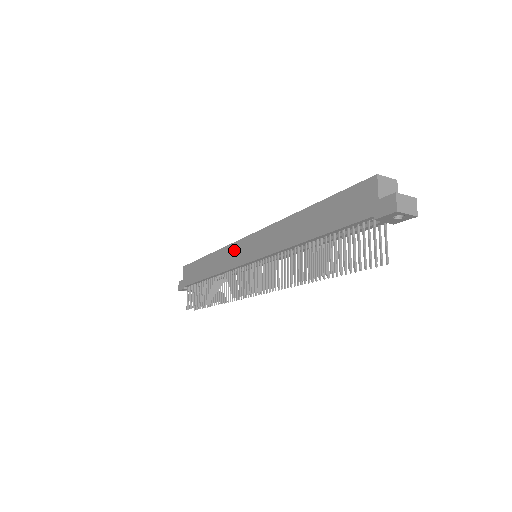
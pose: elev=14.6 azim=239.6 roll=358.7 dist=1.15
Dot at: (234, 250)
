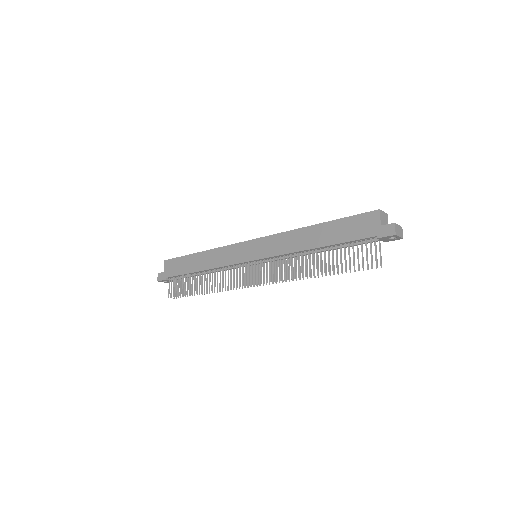
Dot at: (234, 250)
